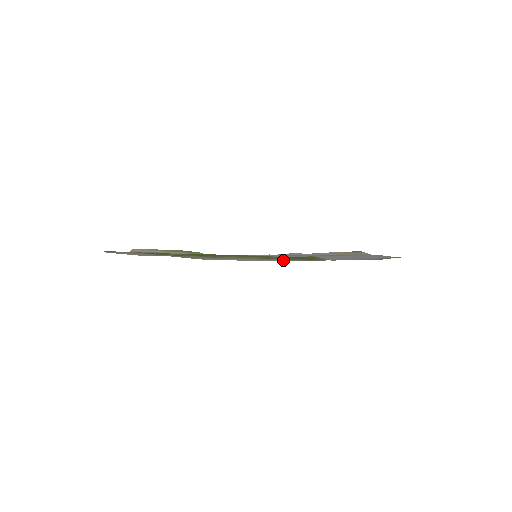
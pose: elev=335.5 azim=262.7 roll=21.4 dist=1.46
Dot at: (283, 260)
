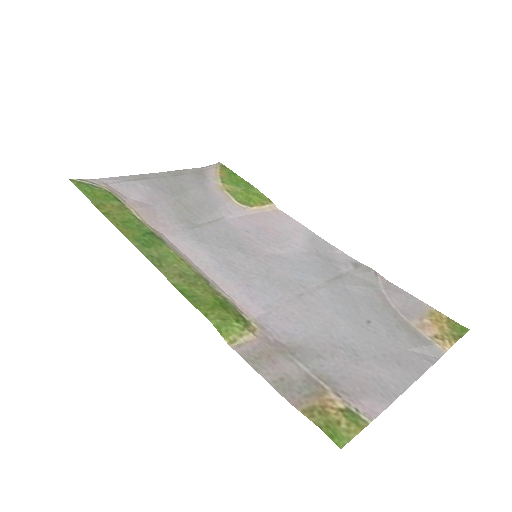
Dot at: (224, 292)
